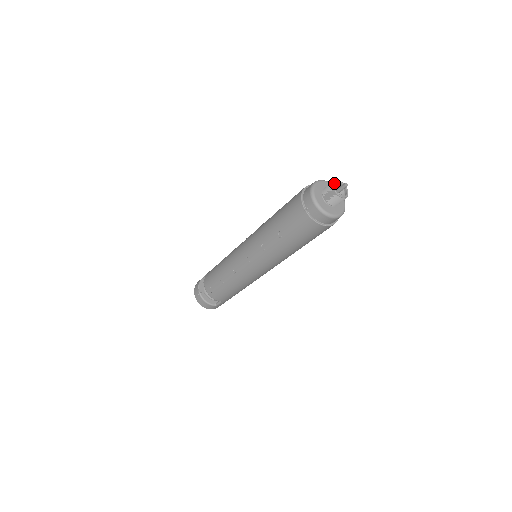
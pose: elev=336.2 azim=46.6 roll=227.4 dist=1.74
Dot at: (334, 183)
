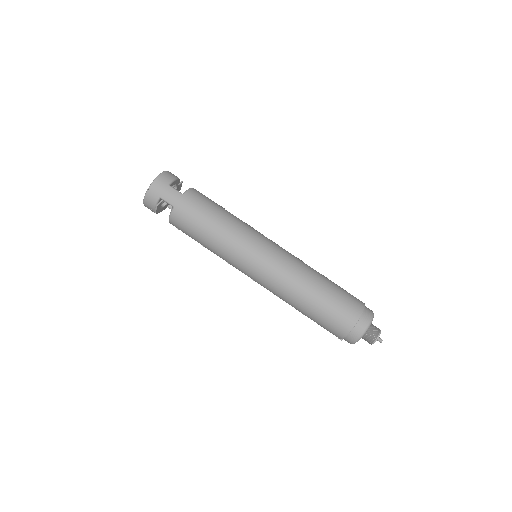
Dot at: occluded
